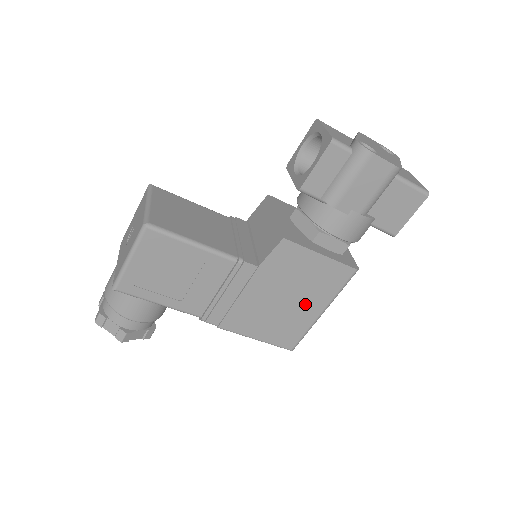
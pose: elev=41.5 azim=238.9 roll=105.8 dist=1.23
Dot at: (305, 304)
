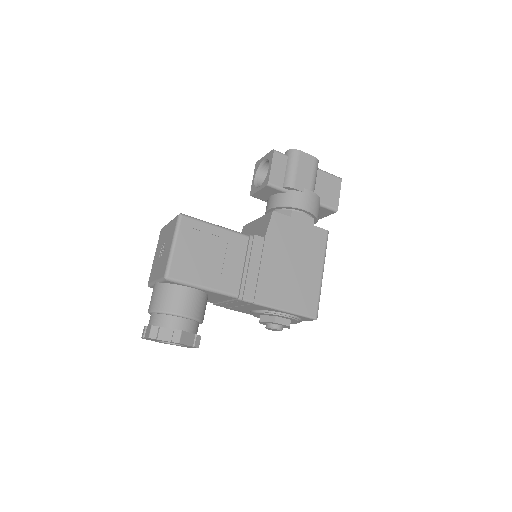
Dot at: (308, 267)
